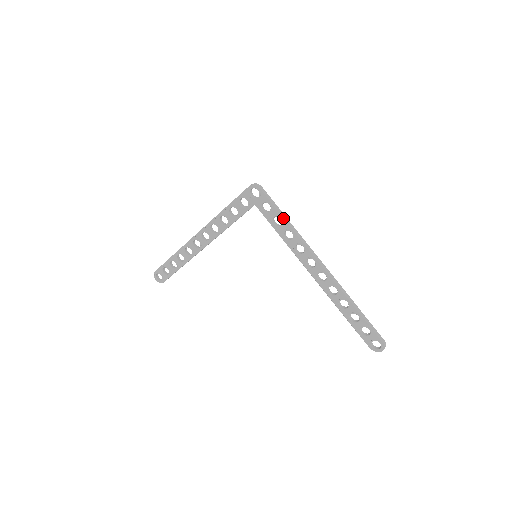
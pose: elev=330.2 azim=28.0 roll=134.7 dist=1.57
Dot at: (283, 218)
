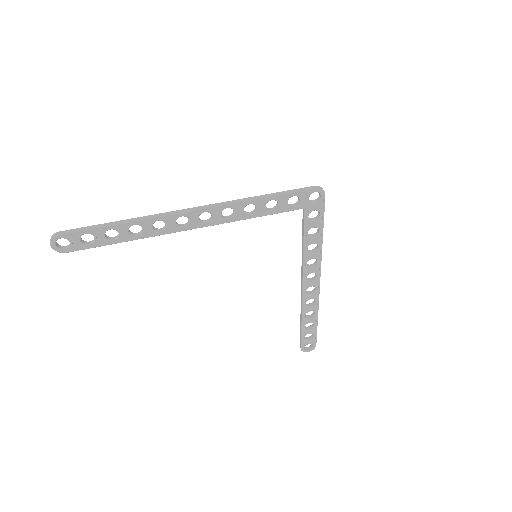
Dot at: occluded
